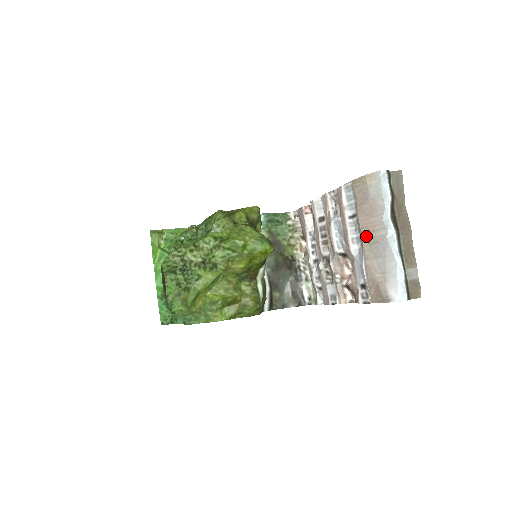
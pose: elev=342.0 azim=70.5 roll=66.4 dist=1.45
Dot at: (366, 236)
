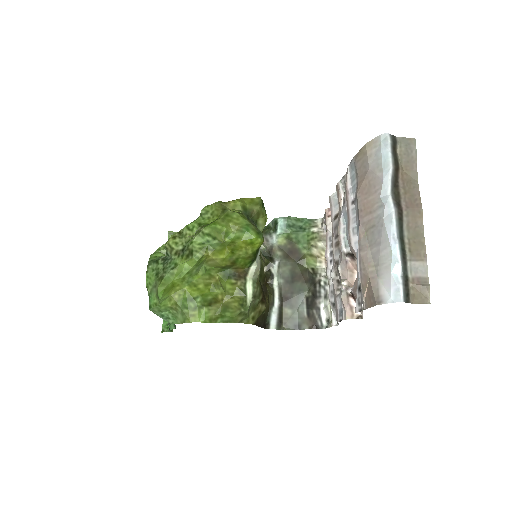
Dot at: (363, 220)
